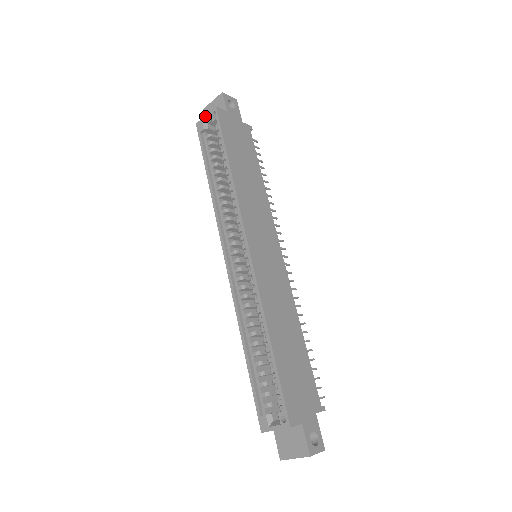
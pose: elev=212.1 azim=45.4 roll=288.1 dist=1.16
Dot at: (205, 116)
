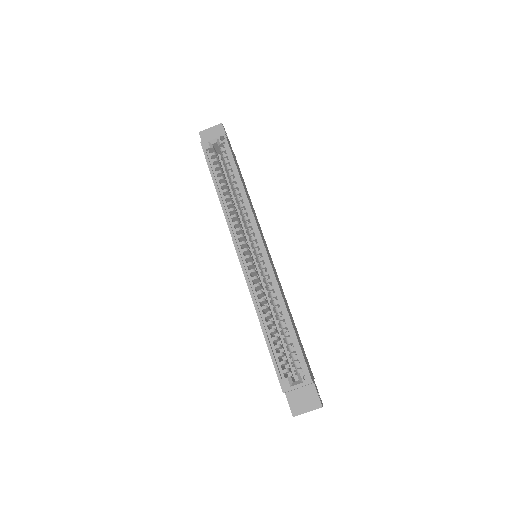
Dot at: (212, 137)
